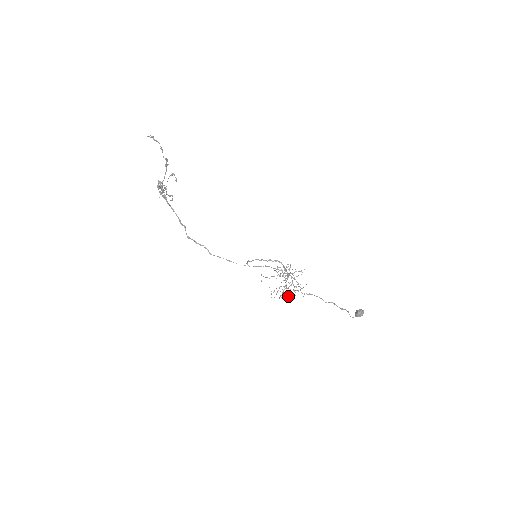
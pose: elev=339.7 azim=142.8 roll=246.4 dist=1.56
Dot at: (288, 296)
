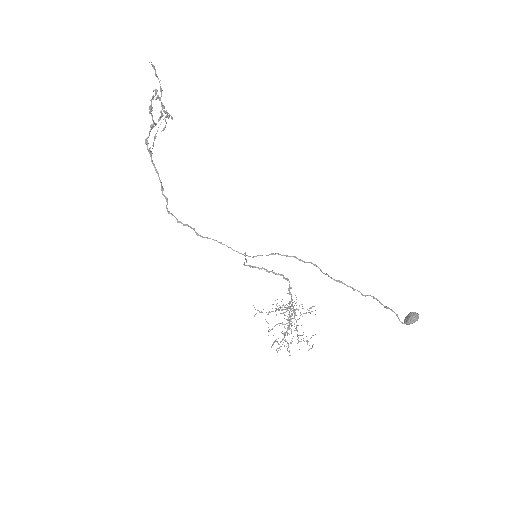
Dot at: occluded
